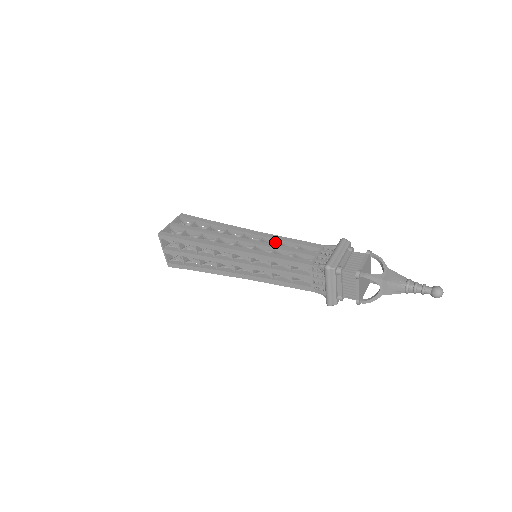
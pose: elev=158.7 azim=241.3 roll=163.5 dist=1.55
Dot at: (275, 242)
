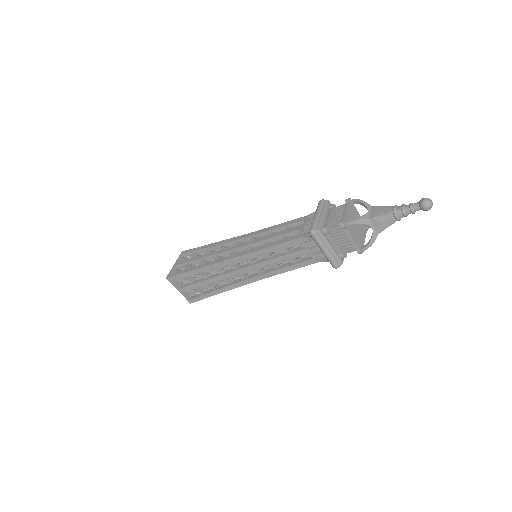
Dot at: (265, 235)
